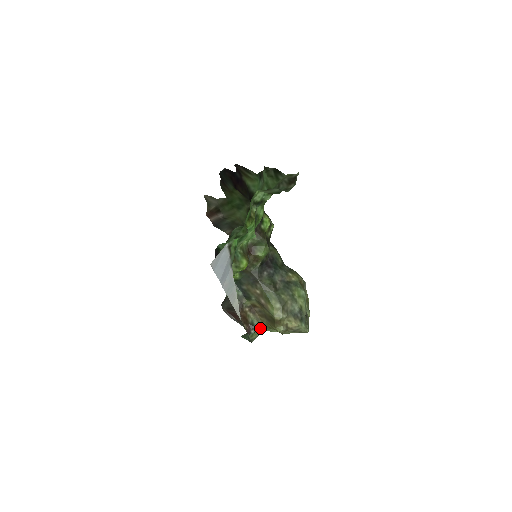
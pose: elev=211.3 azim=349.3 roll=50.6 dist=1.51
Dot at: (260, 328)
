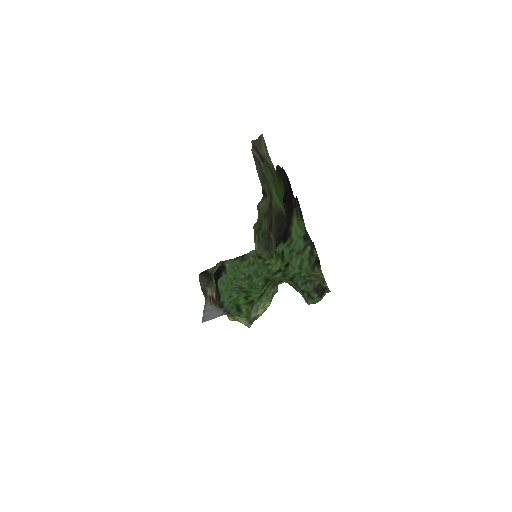
Dot at: occluded
